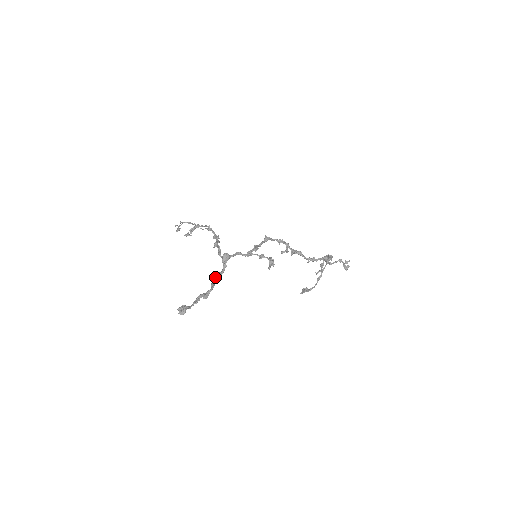
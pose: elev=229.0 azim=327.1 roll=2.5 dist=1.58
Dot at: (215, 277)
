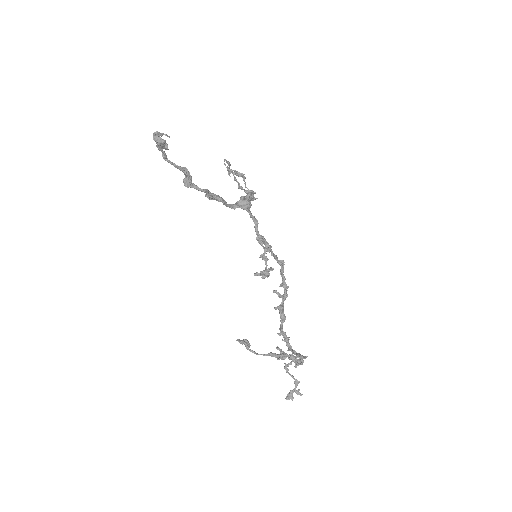
Dot at: occluded
